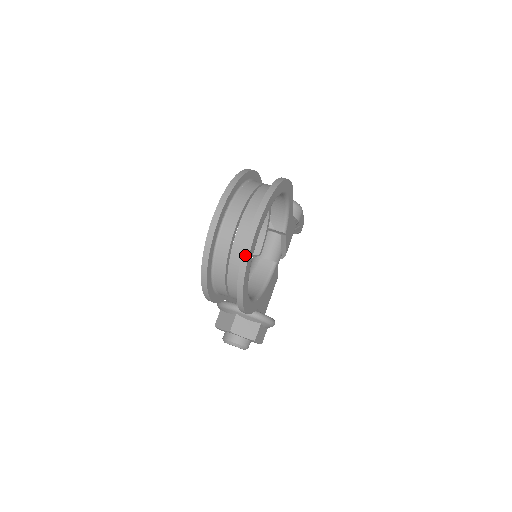
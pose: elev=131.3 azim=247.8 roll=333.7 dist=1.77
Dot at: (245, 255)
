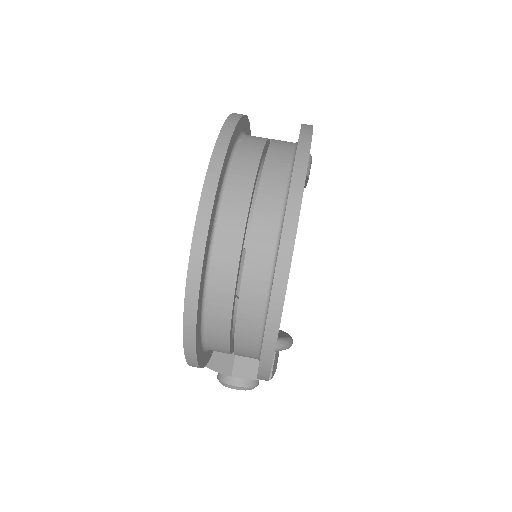
Dot at: (273, 317)
